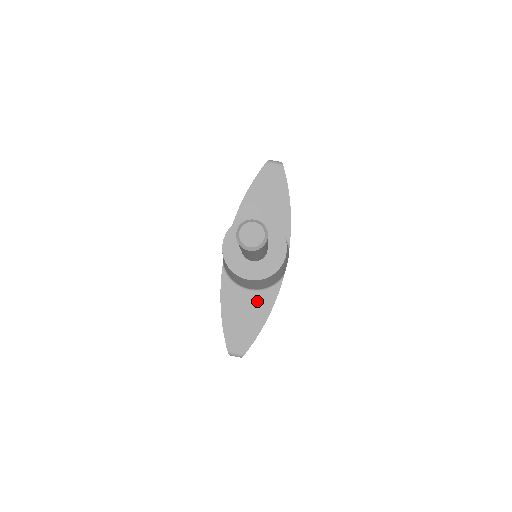
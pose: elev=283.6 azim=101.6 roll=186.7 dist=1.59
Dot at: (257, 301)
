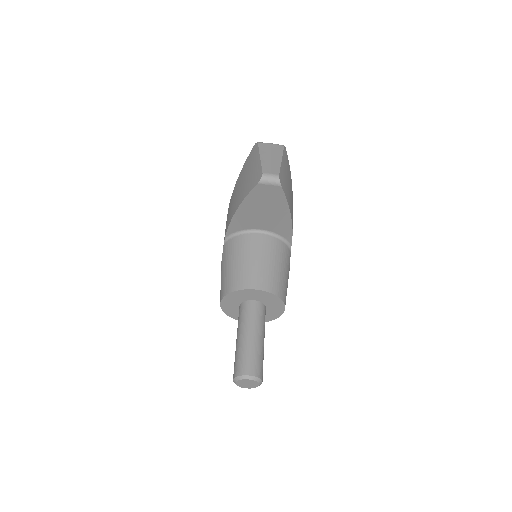
Dot at: occluded
